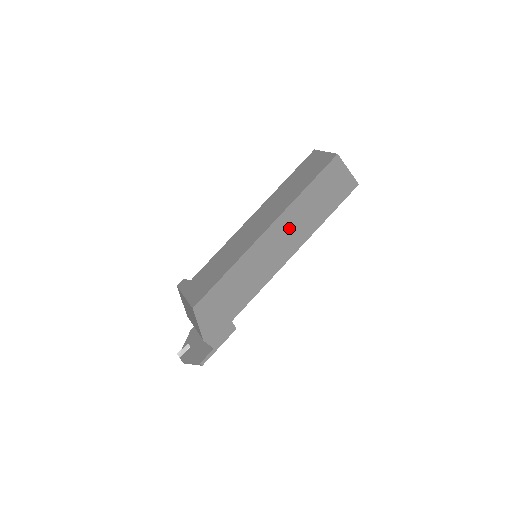
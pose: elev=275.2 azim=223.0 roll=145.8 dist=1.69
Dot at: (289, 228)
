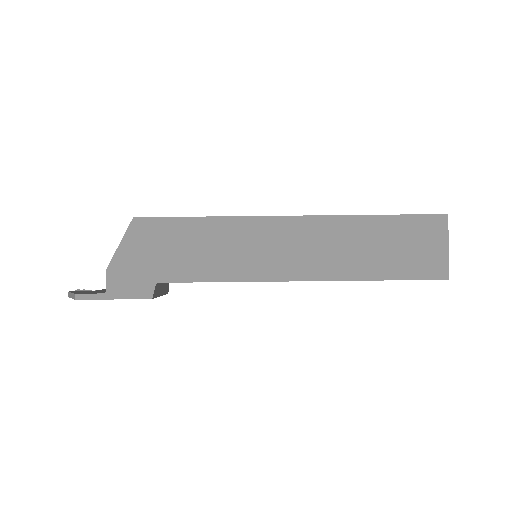
Dot at: (319, 242)
